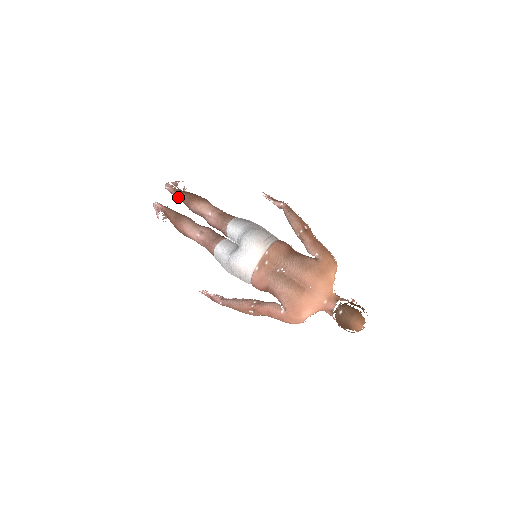
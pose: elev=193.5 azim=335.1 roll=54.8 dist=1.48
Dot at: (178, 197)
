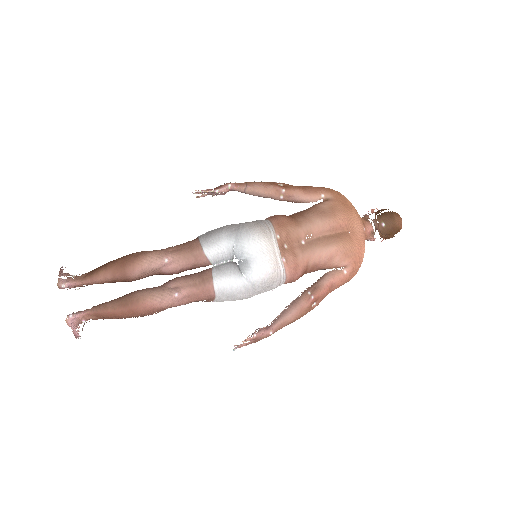
Dot at: (96, 282)
